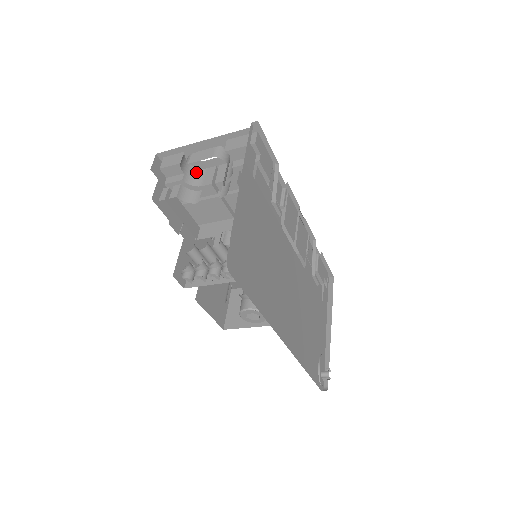
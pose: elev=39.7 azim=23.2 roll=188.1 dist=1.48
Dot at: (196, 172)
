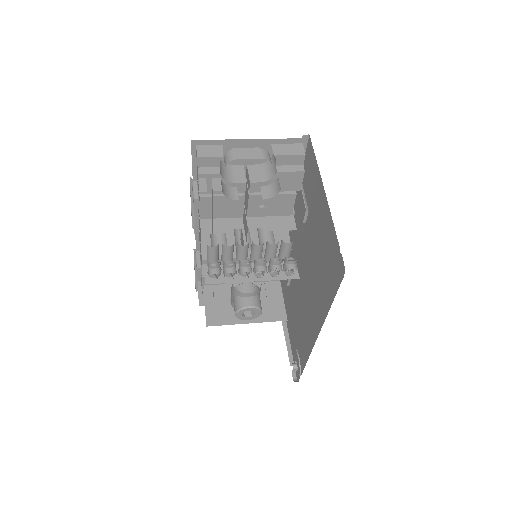
Dot at: (225, 167)
